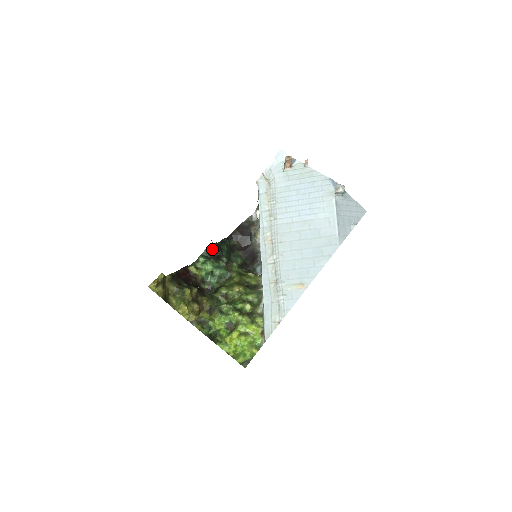
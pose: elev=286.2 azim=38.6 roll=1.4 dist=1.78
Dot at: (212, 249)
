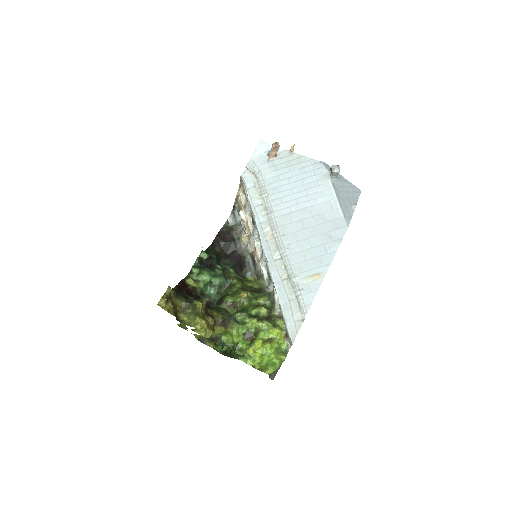
Dot at: (203, 258)
